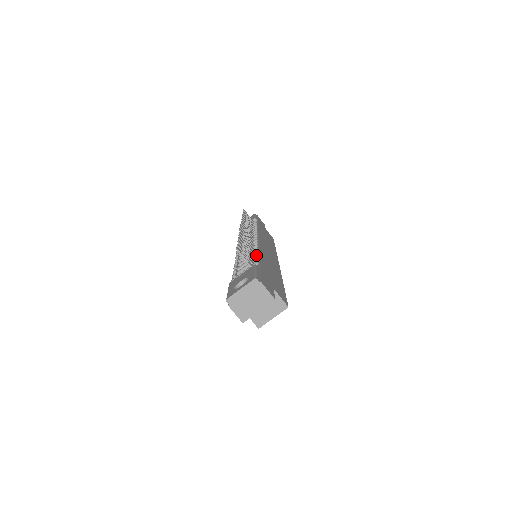
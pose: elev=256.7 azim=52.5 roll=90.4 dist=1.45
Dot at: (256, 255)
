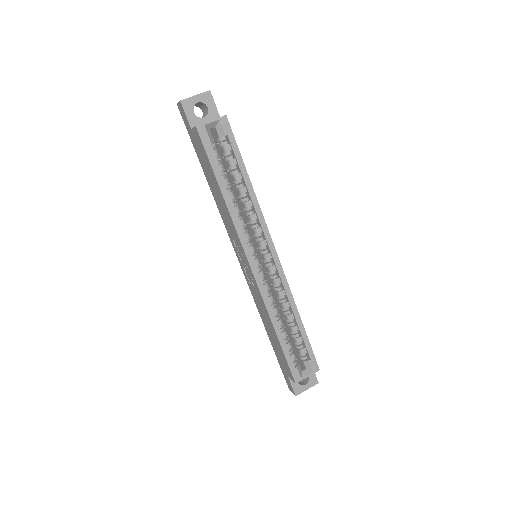
Dot at: occluded
